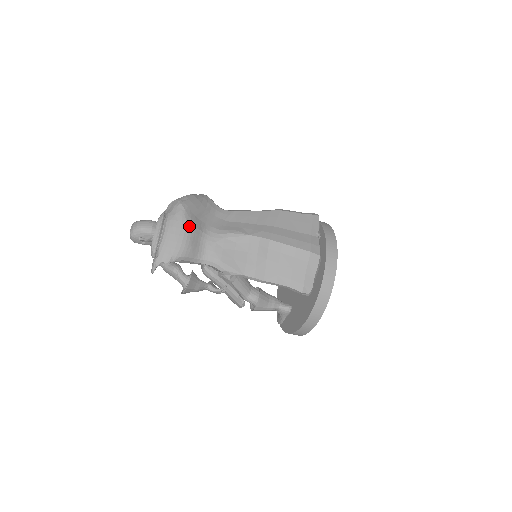
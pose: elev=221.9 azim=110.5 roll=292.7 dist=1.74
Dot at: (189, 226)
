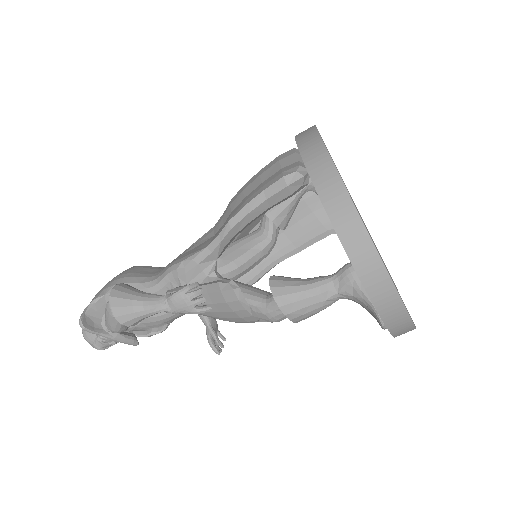
Dot at: occluded
